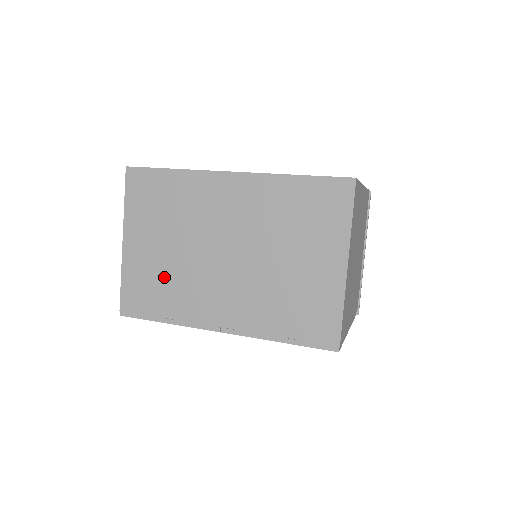
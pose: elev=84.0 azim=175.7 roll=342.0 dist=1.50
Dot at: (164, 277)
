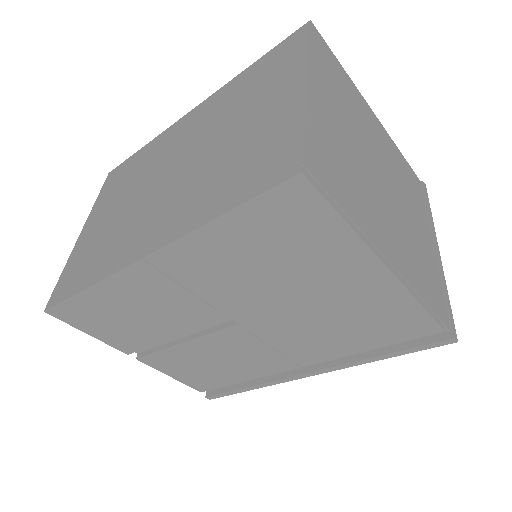
Dot at: (103, 239)
